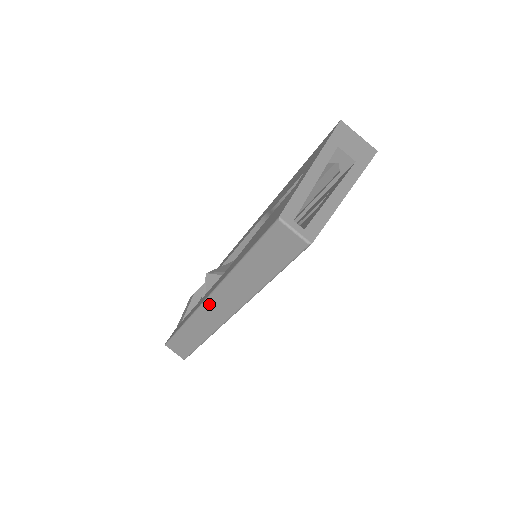
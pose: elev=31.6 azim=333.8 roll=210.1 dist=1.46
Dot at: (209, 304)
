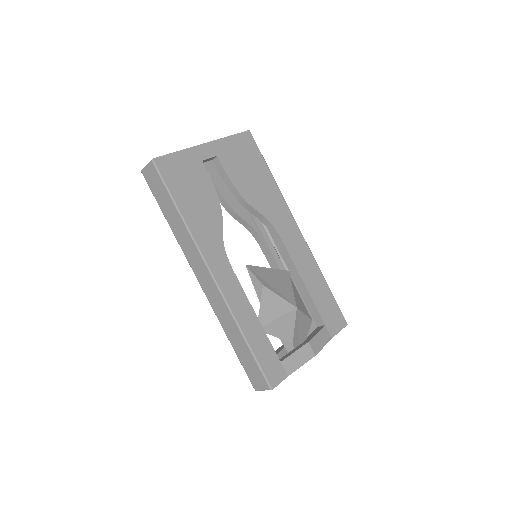
Dot at: (203, 286)
